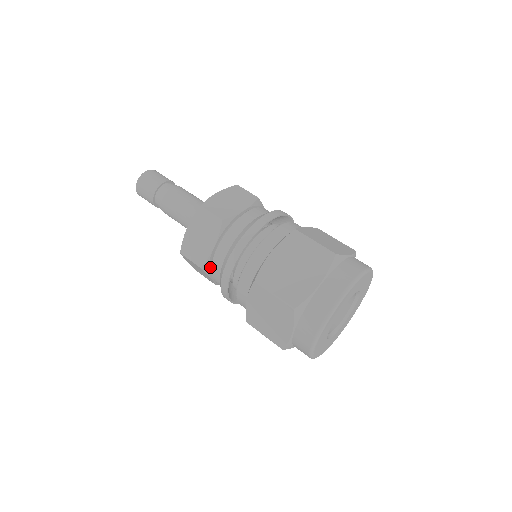
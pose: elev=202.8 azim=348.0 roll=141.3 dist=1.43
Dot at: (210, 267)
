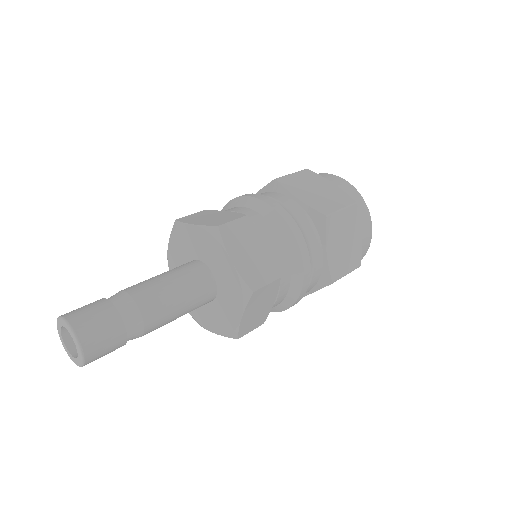
Dot at: occluded
